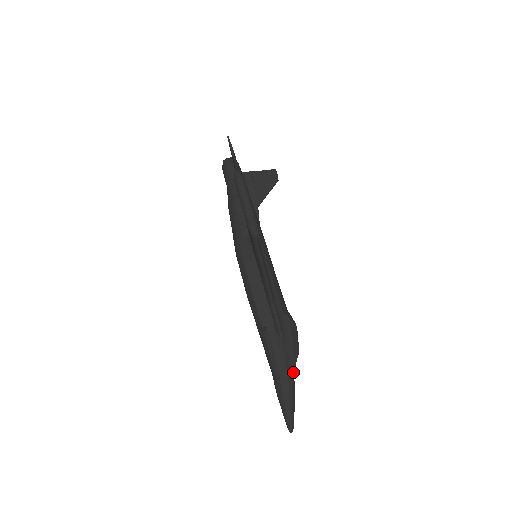
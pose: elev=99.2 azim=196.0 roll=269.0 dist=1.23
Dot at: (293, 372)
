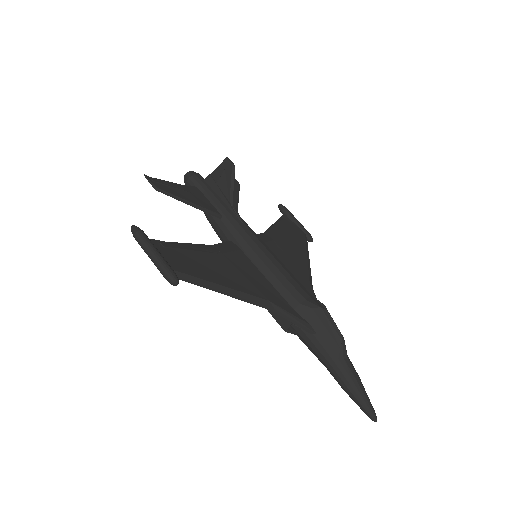
Dot at: (345, 360)
